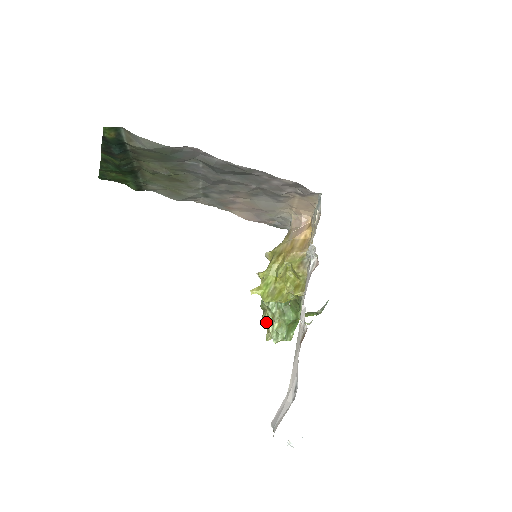
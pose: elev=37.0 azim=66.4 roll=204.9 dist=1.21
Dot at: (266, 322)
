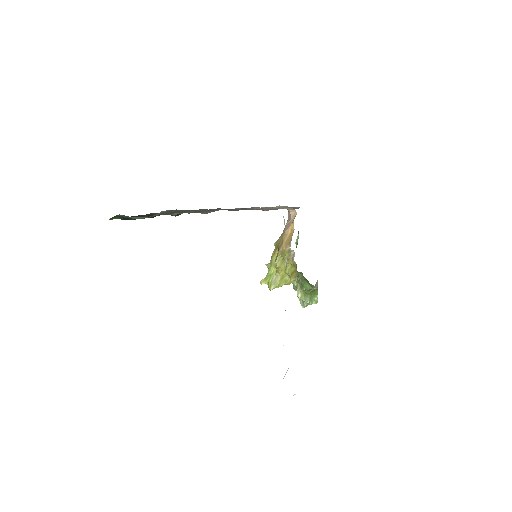
Dot at: occluded
